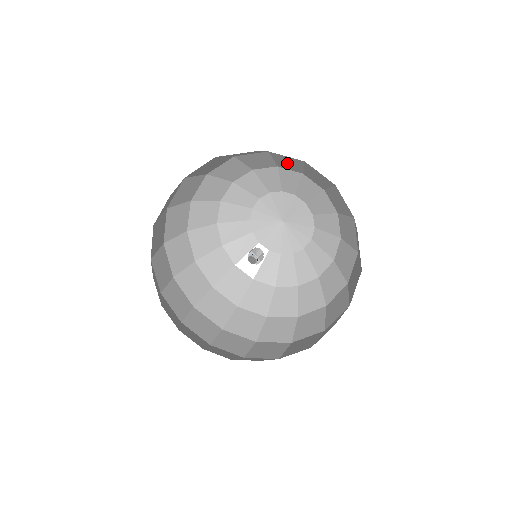
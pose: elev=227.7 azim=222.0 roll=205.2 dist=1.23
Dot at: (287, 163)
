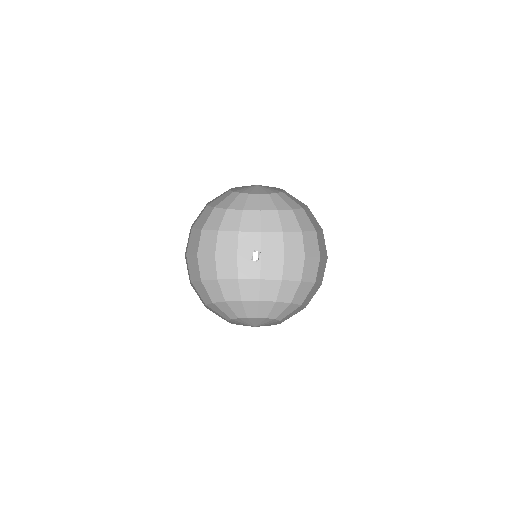
Dot at: occluded
